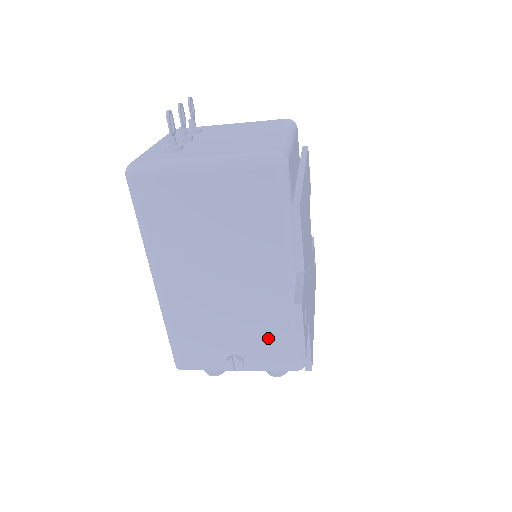
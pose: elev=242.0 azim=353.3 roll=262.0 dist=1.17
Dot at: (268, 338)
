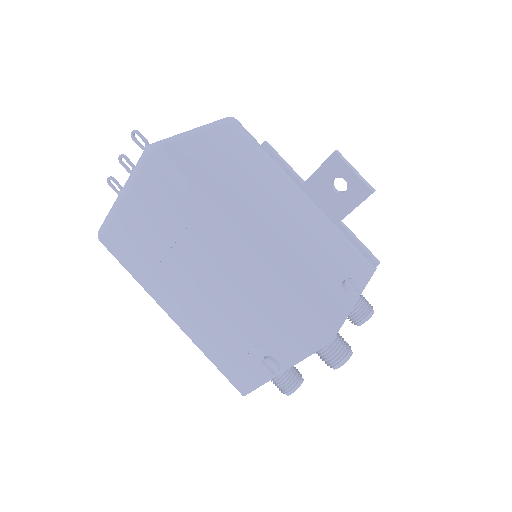
Dot at: (340, 249)
